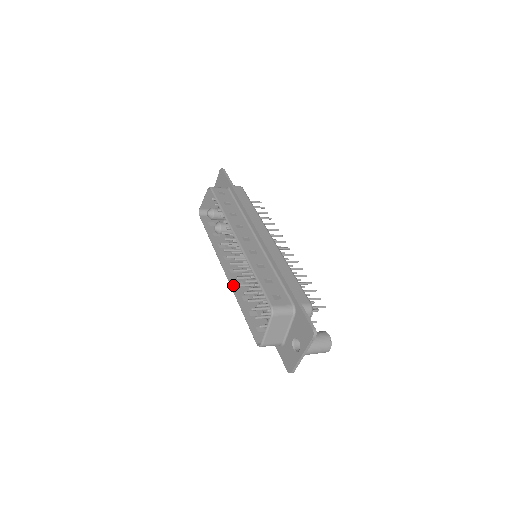
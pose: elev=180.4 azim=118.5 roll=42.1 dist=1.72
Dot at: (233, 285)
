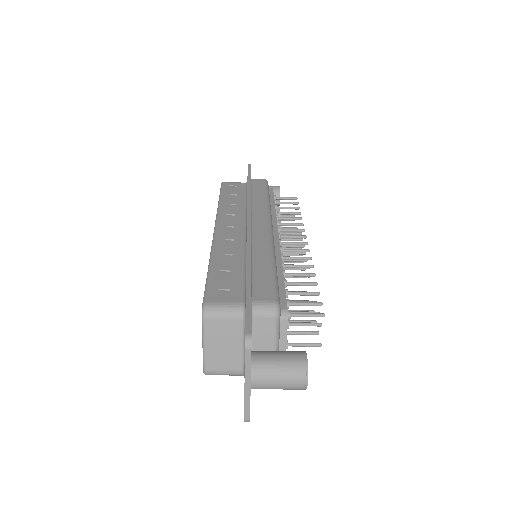
Dot at: occluded
